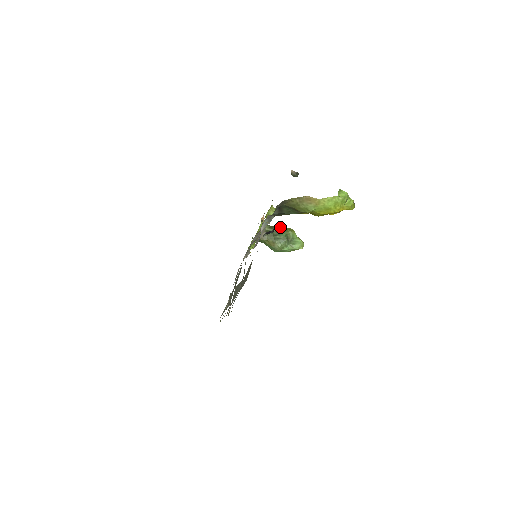
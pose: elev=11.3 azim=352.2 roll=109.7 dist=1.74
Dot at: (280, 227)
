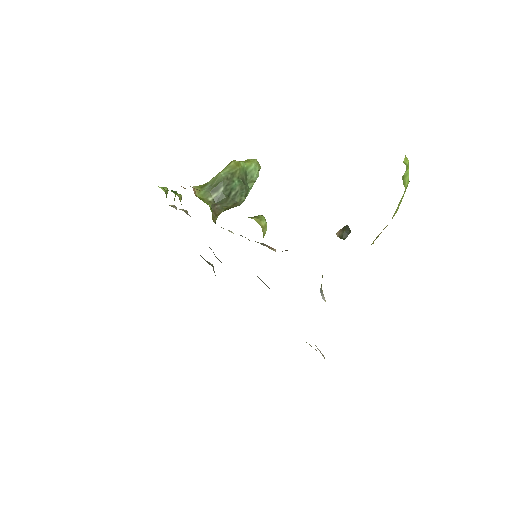
Dot at: (223, 179)
